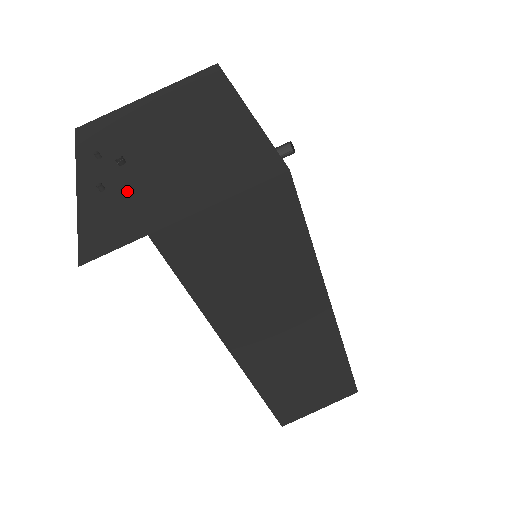
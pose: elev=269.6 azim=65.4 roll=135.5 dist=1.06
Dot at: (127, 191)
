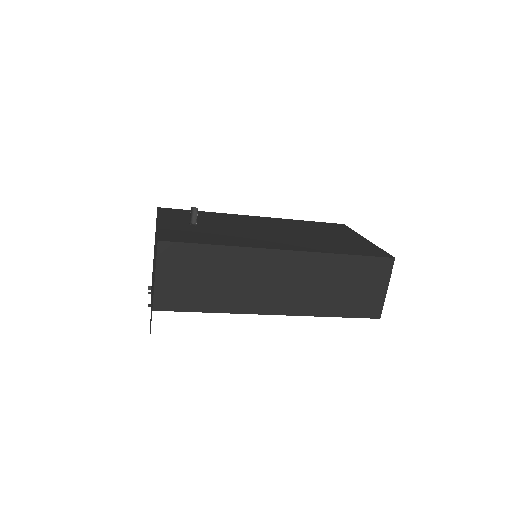
Dot at: occluded
